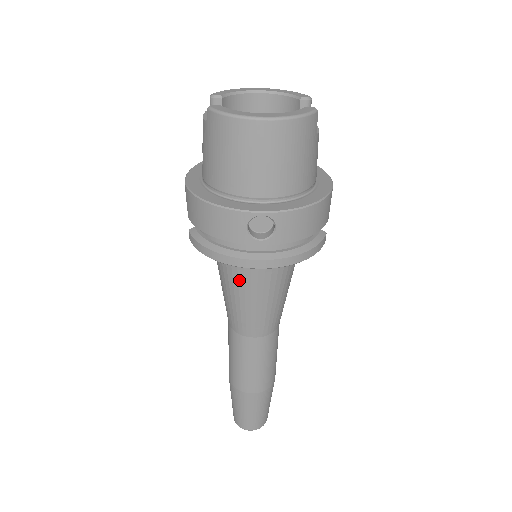
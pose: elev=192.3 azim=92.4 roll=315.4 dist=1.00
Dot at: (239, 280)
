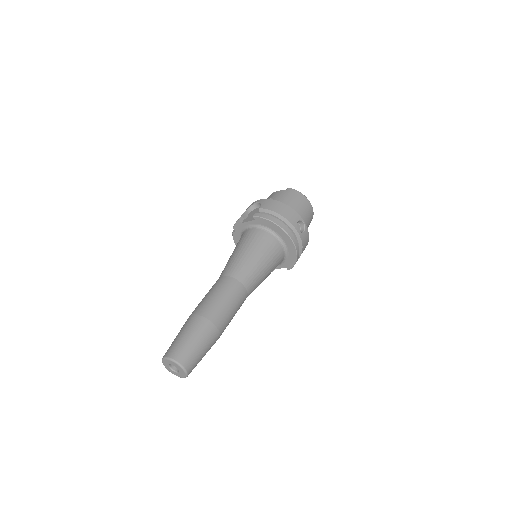
Dot at: (265, 247)
